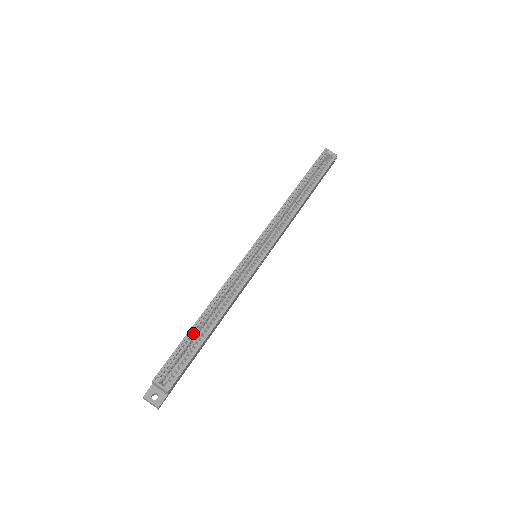
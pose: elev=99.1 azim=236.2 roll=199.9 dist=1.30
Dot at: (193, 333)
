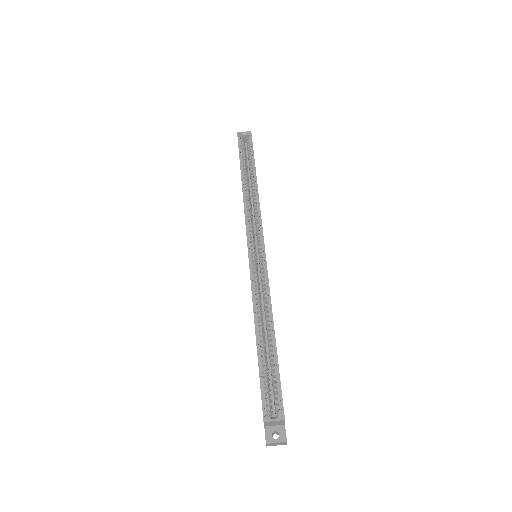
Dot at: (262, 355)
